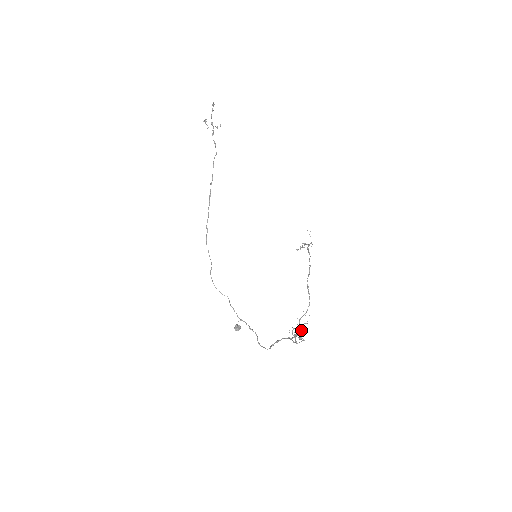
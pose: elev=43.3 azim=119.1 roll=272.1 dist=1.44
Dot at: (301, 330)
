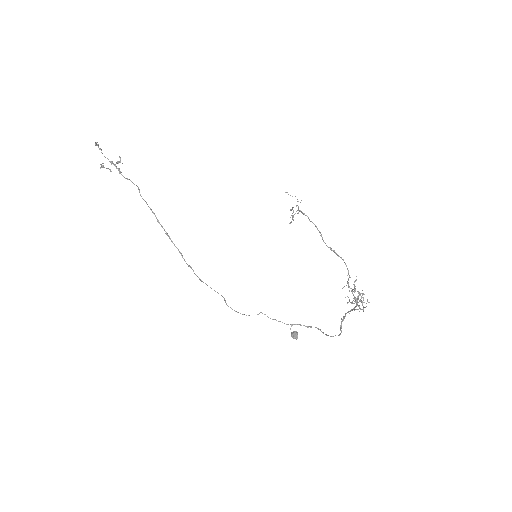
Dot at: occluded
